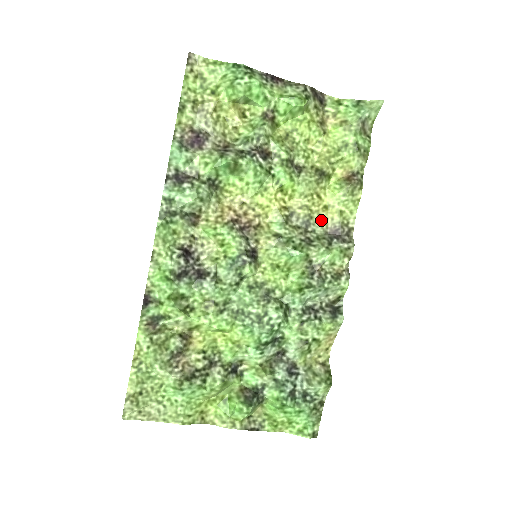
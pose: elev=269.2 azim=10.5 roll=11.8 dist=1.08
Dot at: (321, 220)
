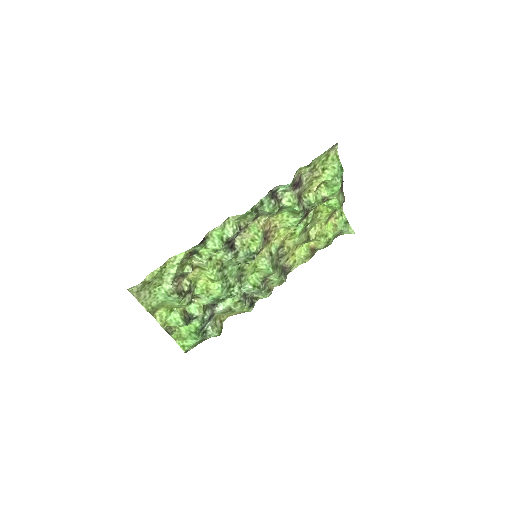
Dot at: (287, 258)
